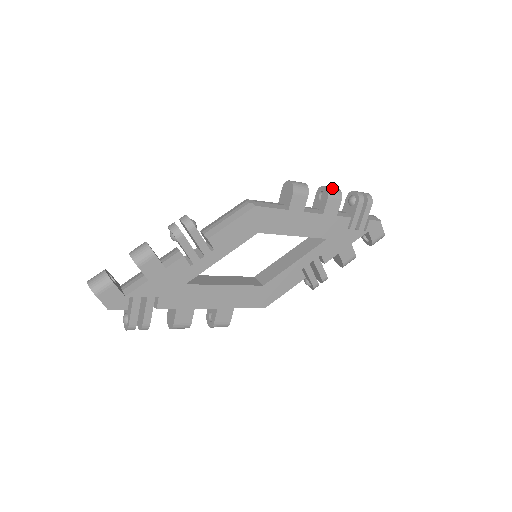
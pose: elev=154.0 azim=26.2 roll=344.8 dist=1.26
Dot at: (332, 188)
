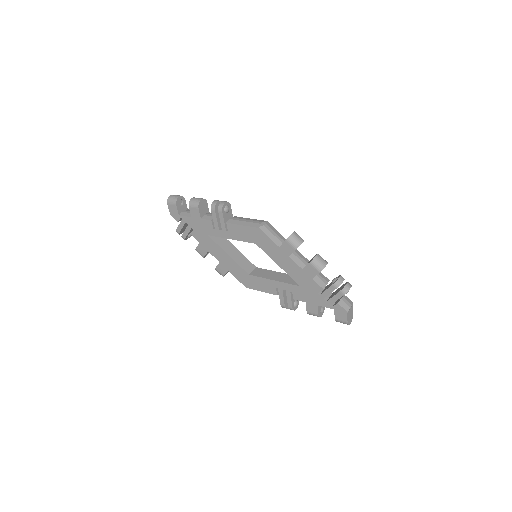
Dot at: (320, 260)
